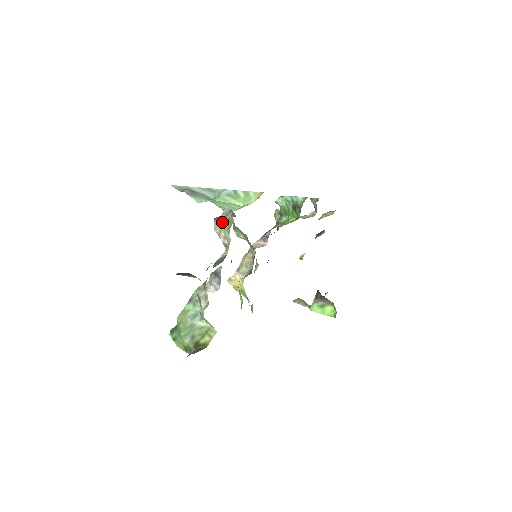
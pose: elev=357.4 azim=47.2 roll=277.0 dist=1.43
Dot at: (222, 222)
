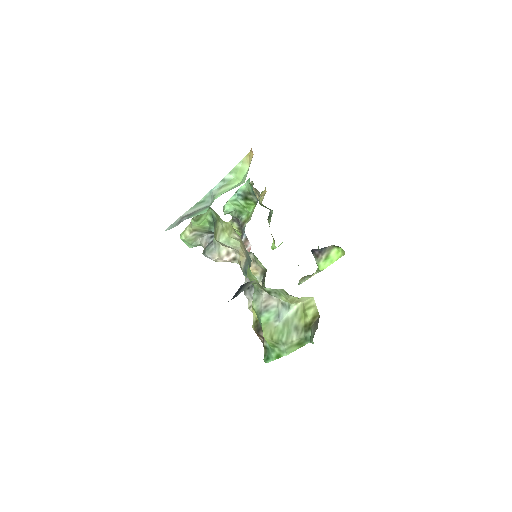
Dot at: (219, 238)
